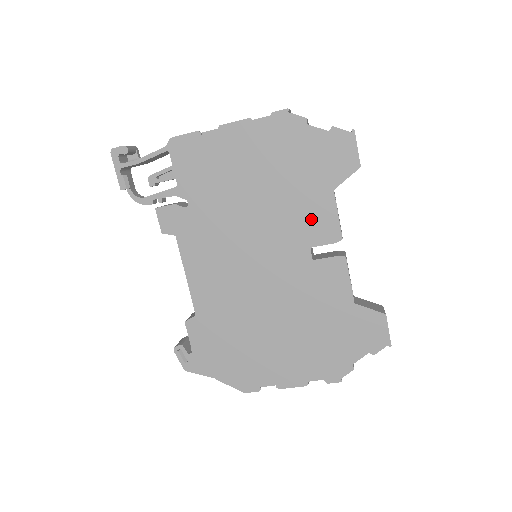
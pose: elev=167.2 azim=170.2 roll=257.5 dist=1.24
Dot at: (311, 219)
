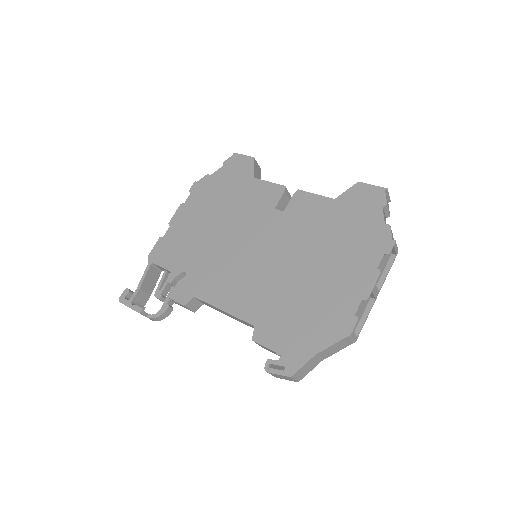
Dot at: (258, 199)
